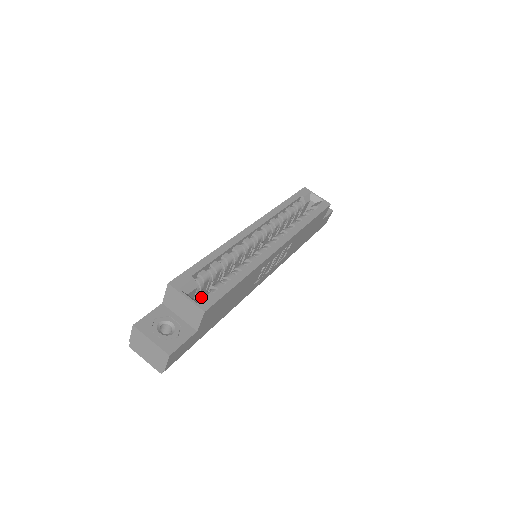
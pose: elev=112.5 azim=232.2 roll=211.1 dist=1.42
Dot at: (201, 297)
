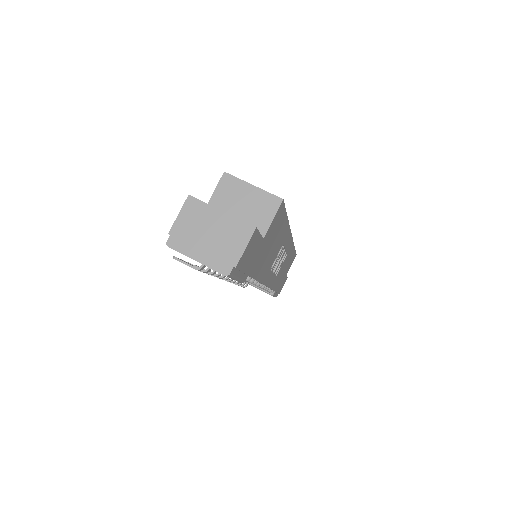
Dot at: occluded
